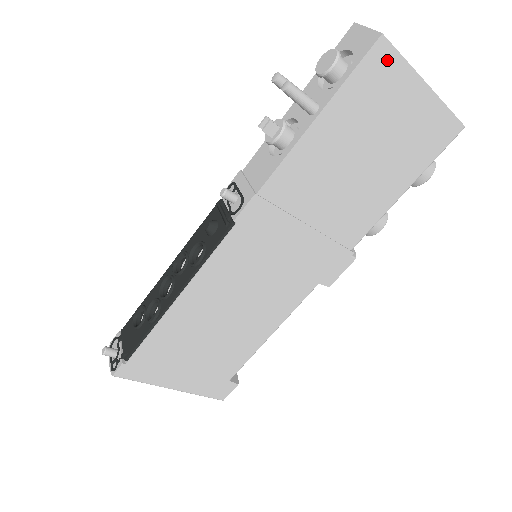
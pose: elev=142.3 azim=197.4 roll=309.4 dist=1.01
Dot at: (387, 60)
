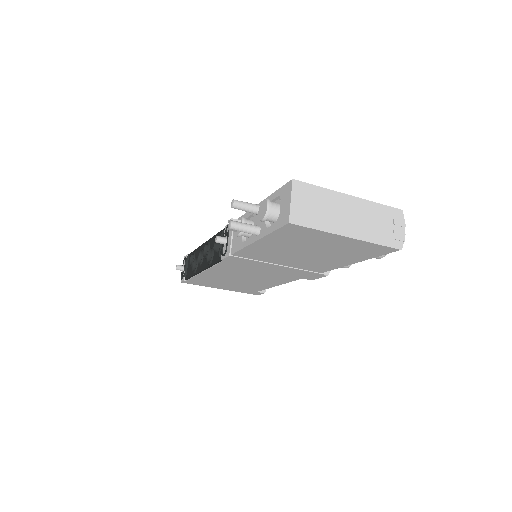
Dot at: (301, 229)
